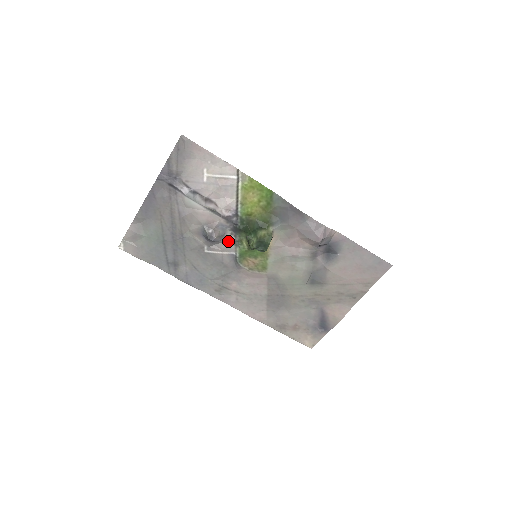
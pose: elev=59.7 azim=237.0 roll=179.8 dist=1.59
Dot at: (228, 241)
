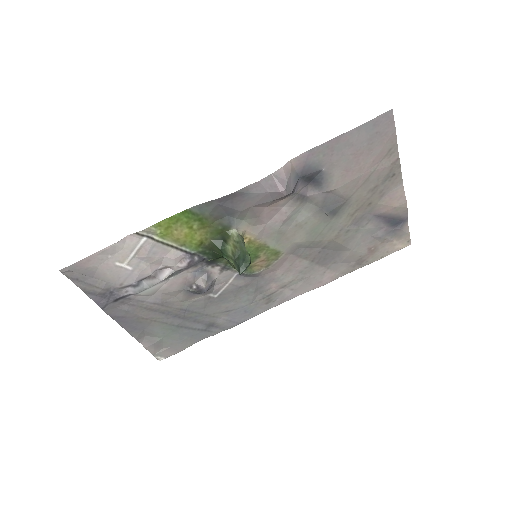
Dot at: (219, 274)
